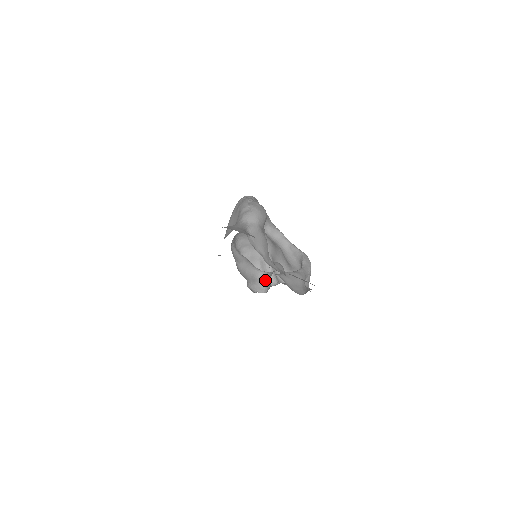
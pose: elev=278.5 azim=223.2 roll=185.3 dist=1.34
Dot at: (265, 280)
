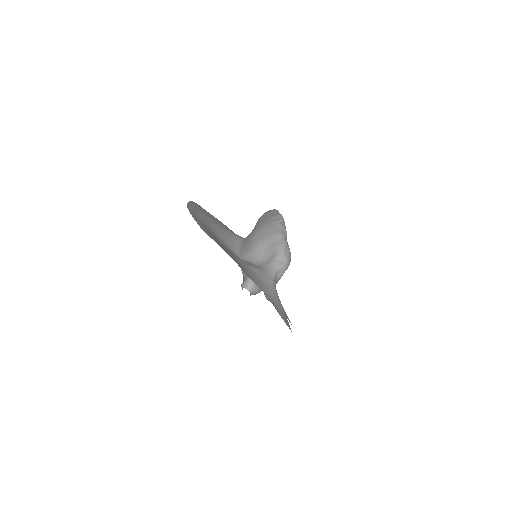
Dot at: occluded
